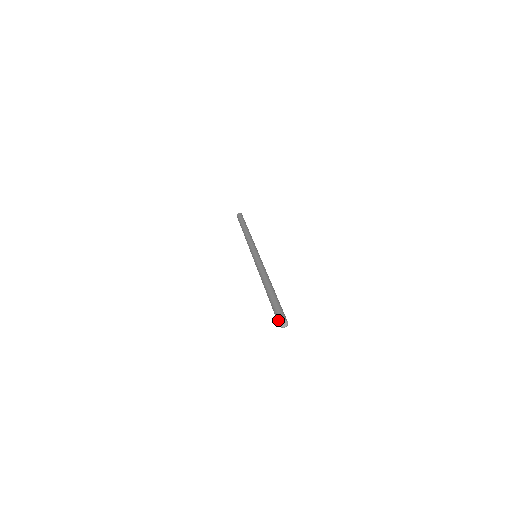
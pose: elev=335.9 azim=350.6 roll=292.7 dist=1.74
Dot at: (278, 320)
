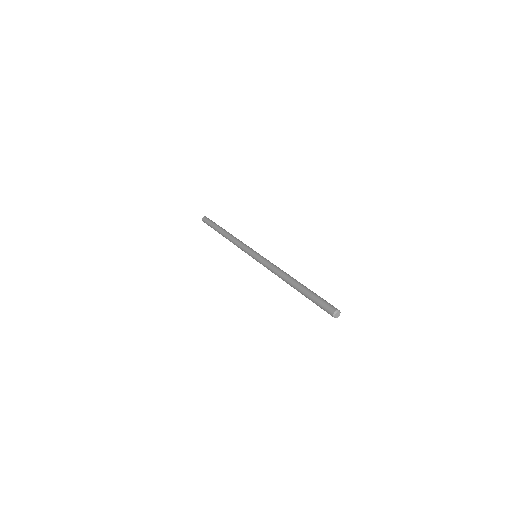
Dot at: (330, 313)
